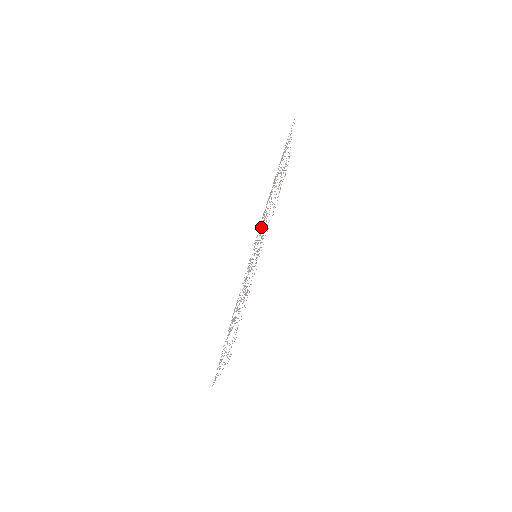
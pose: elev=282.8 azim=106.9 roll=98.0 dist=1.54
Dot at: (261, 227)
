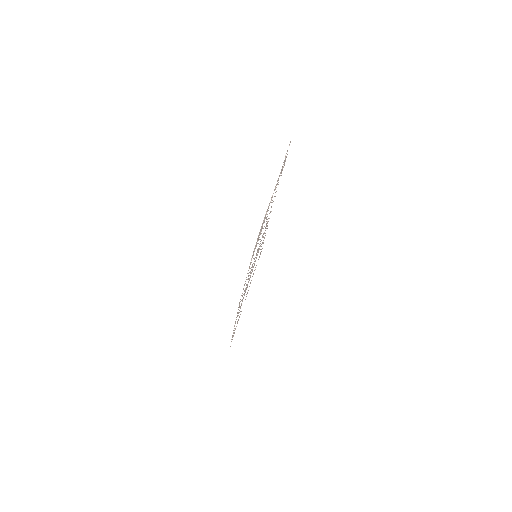
Dot at: occluded
